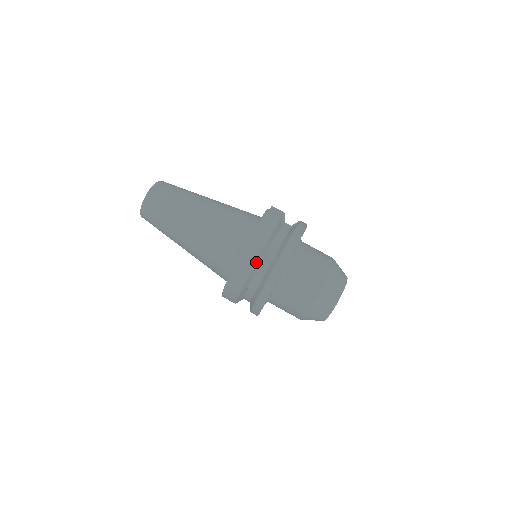
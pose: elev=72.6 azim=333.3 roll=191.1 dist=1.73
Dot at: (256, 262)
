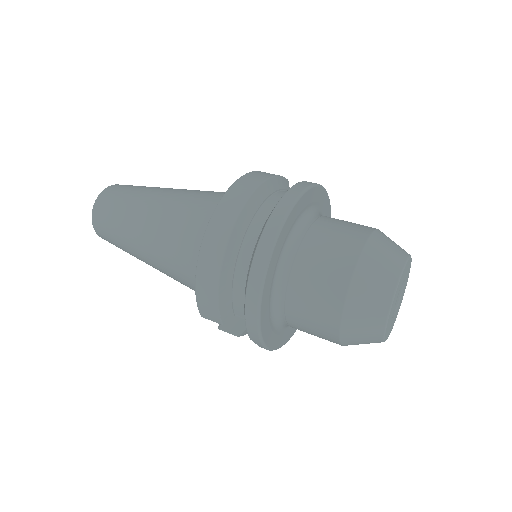
Dot at: (245, 206)
